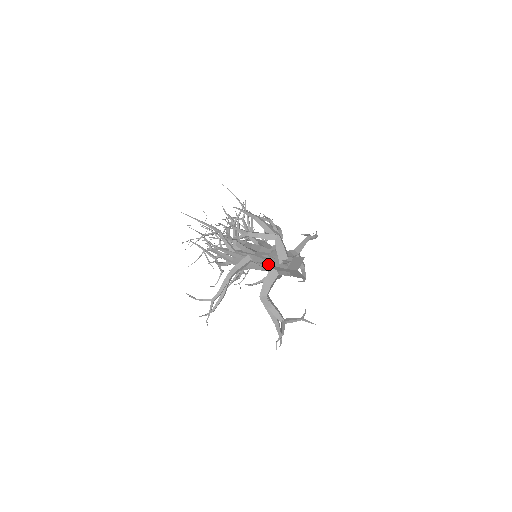
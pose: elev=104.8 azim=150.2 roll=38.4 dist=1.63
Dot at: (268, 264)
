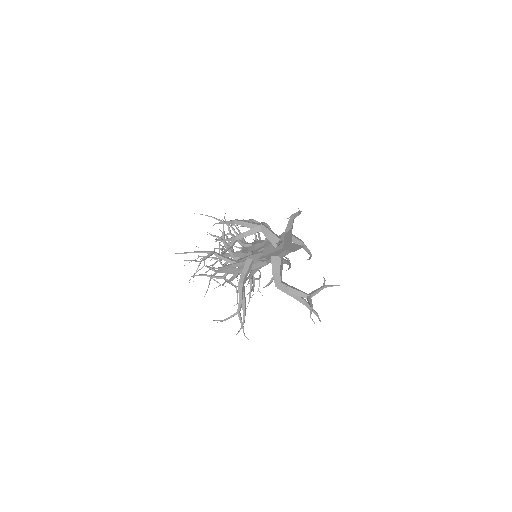
Dot at: (267, 254)
